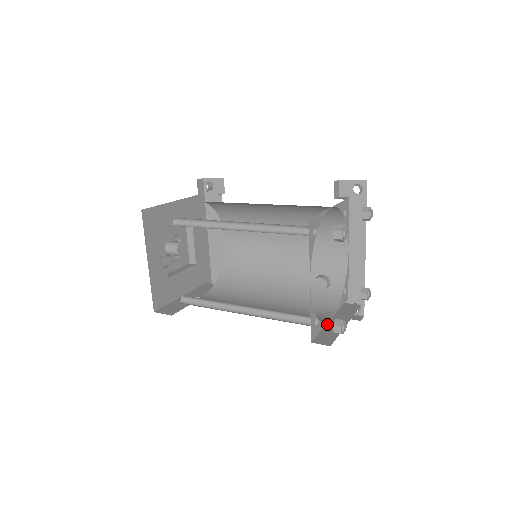
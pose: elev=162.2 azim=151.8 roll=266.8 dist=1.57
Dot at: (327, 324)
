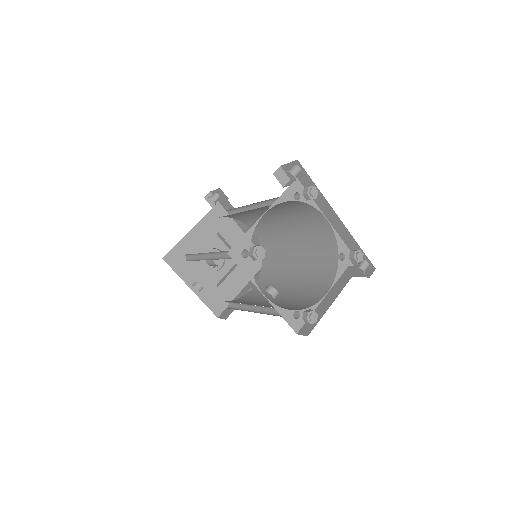
Dot at: (319, 304)
